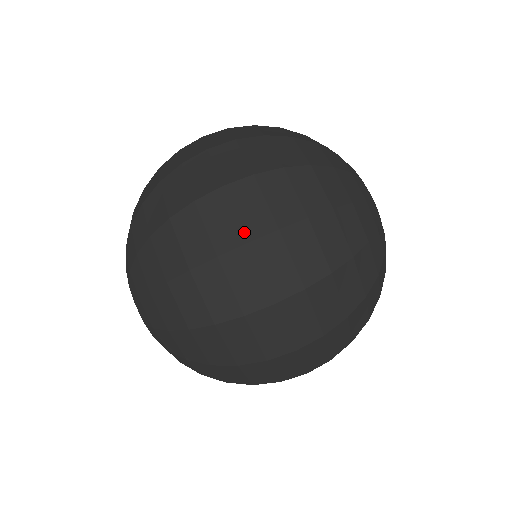
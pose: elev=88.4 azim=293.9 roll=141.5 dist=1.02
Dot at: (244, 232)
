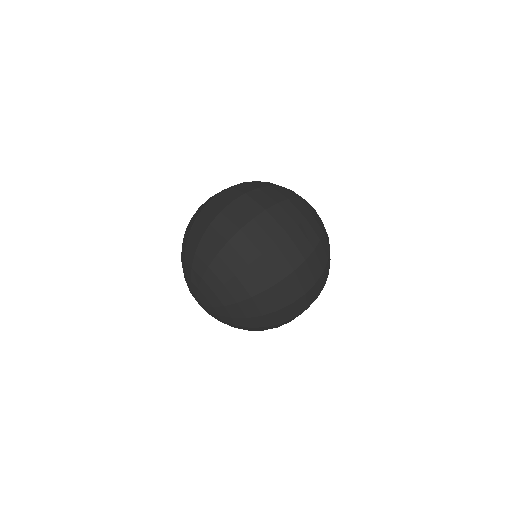
Dot at: (249, 215)
